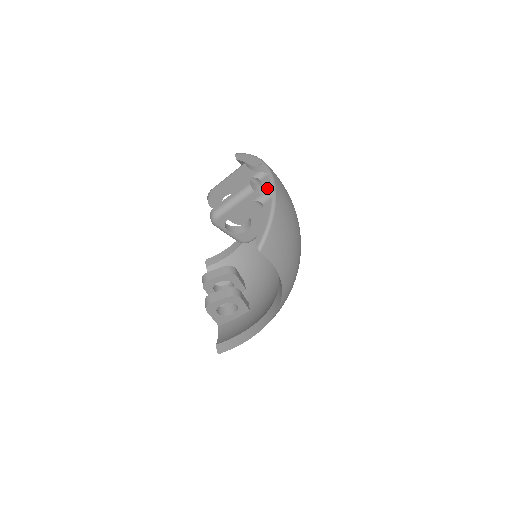
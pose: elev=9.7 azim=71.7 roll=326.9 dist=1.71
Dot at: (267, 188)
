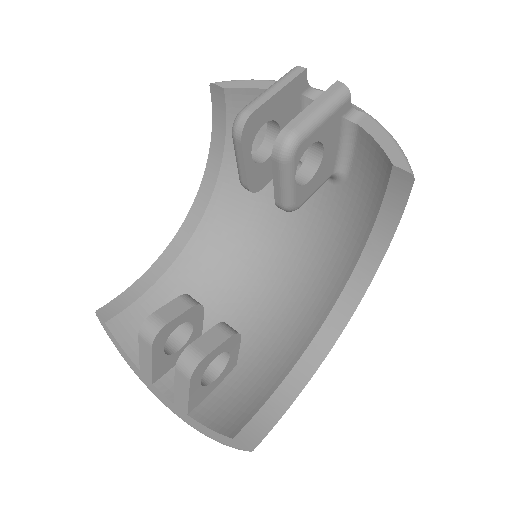
Dot at: occluded
